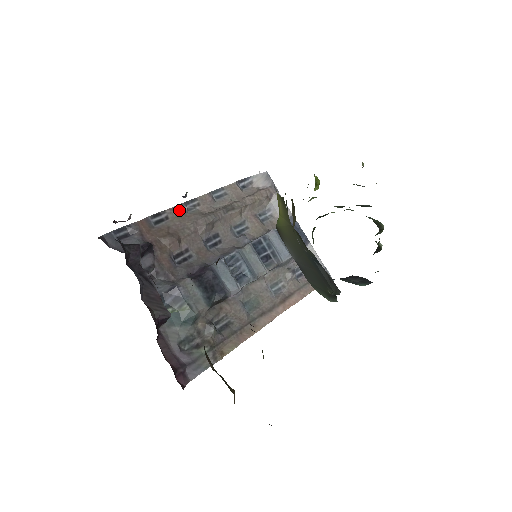
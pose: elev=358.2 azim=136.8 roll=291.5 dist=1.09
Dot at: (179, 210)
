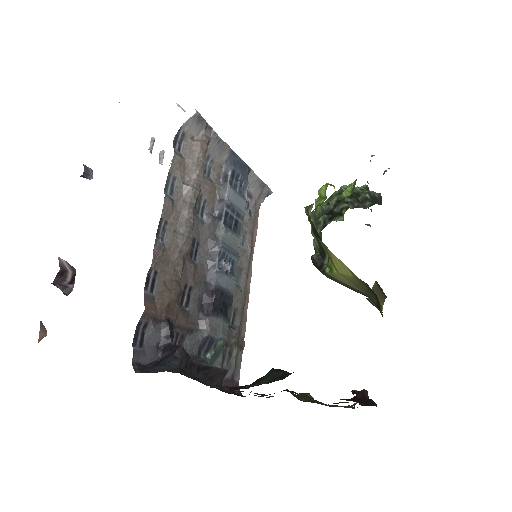
Dot at: (159, 252)
